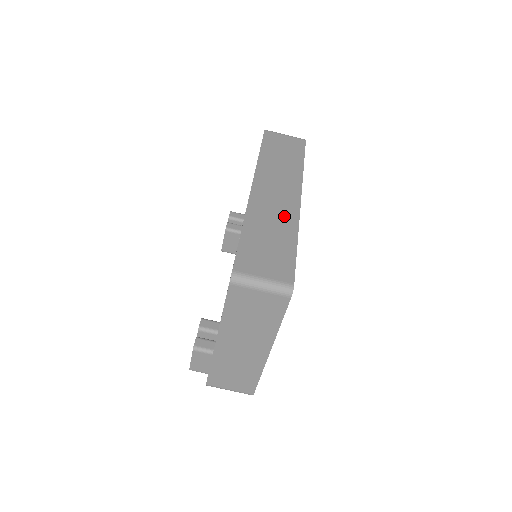
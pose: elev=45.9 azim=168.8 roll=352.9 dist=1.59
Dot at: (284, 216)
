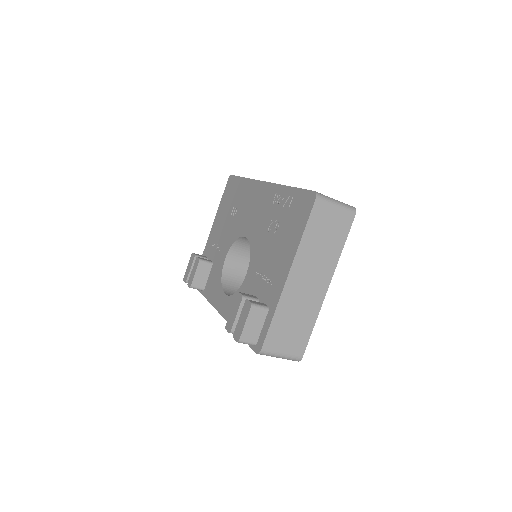
Dot at: occluded
